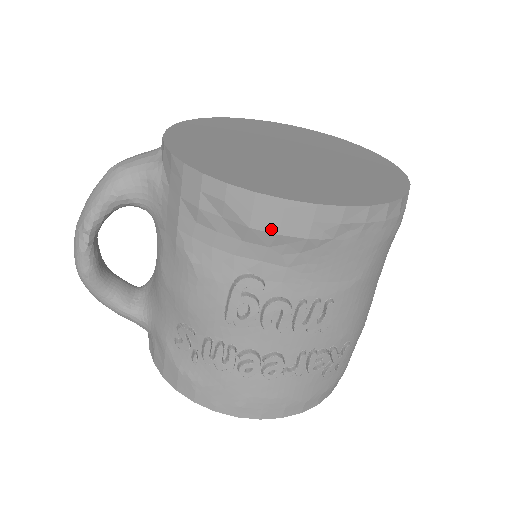
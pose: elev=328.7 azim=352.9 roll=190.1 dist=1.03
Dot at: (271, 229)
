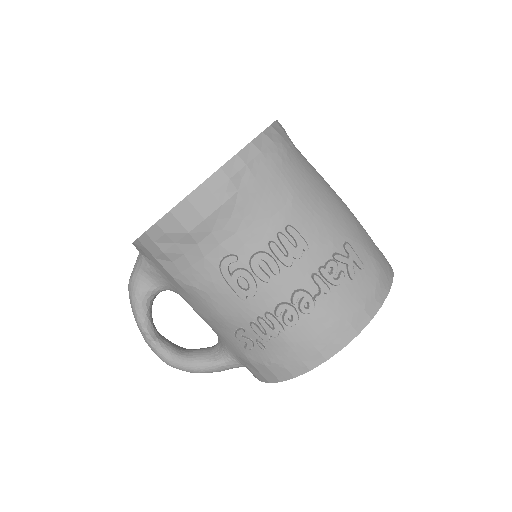
Dot at: (198, 221)
